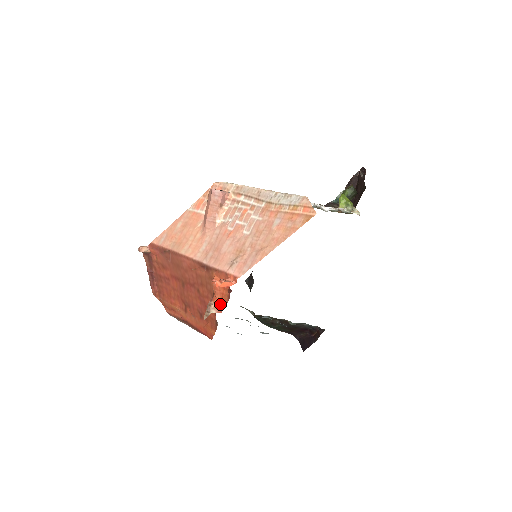
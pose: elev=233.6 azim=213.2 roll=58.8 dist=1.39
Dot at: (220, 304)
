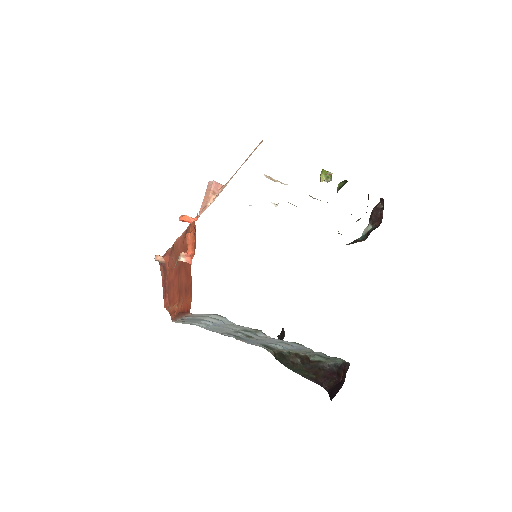
Dot at: (190, 254)
